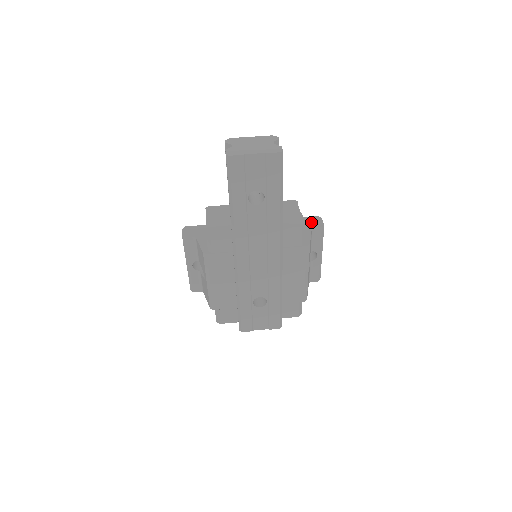
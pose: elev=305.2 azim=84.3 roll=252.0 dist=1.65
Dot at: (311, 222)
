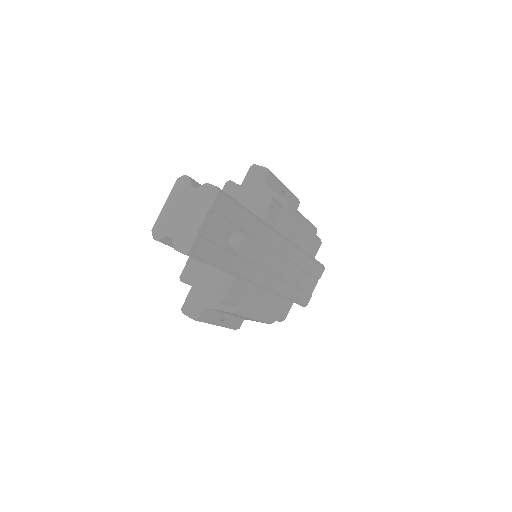
Dot at: (255, 179)
